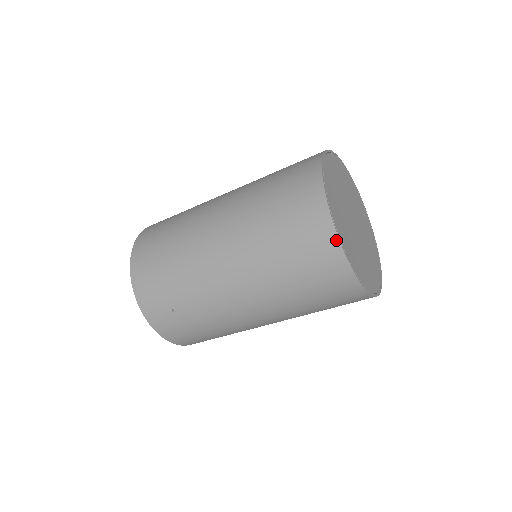
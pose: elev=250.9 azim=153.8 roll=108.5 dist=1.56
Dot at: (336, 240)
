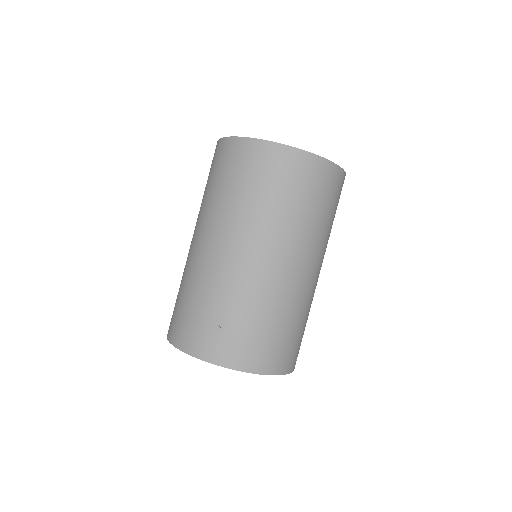
Dot at: (254, 141)
